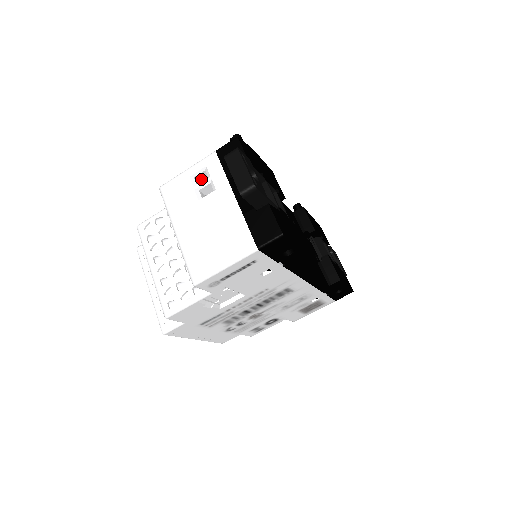
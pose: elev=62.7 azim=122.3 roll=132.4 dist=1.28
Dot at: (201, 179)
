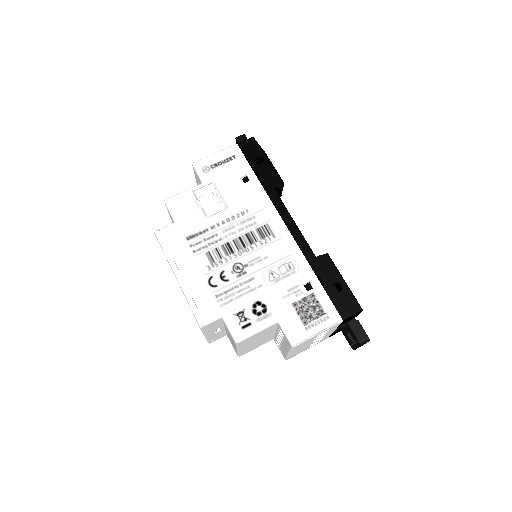
Dot at: occluded
